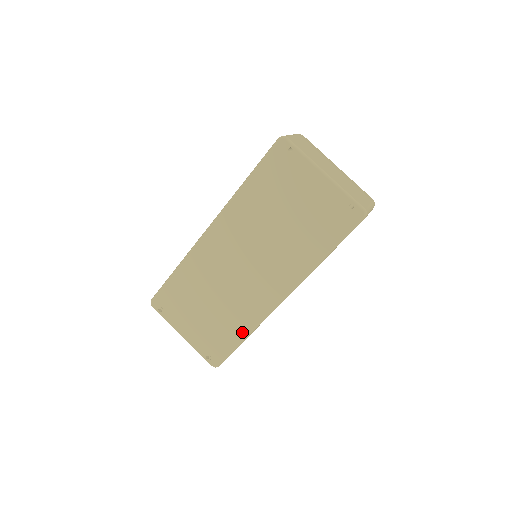
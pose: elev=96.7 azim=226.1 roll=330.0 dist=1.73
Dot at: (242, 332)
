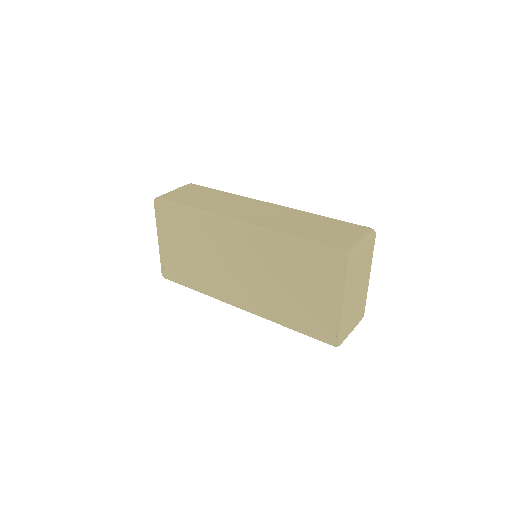
Dot at: (198, 287)
